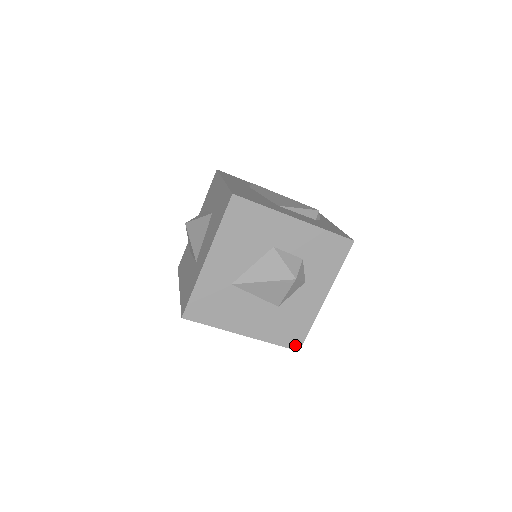
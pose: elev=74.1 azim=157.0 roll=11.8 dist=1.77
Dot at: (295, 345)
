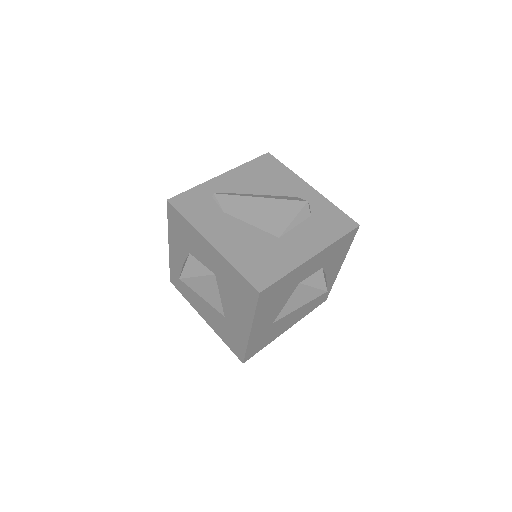
Dot at: (323, 301)
